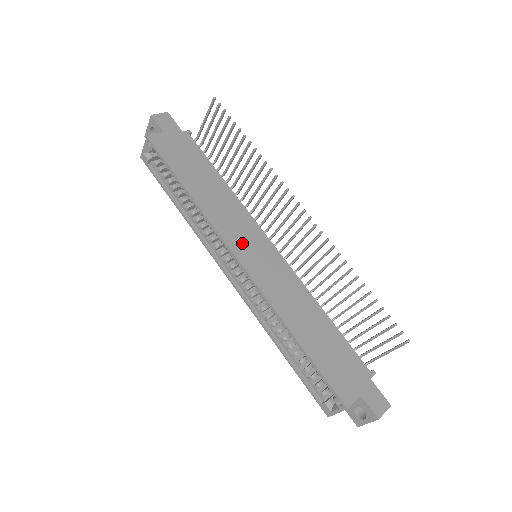
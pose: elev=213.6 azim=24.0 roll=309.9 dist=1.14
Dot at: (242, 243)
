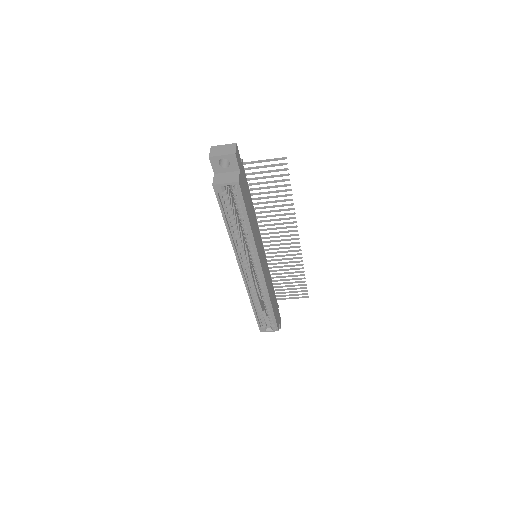
Dot at: (261, 255)
